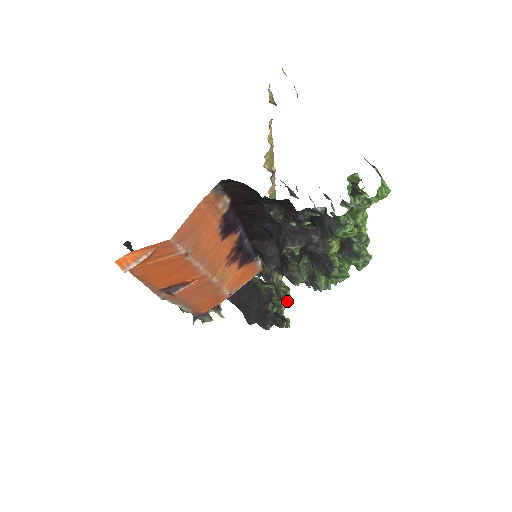
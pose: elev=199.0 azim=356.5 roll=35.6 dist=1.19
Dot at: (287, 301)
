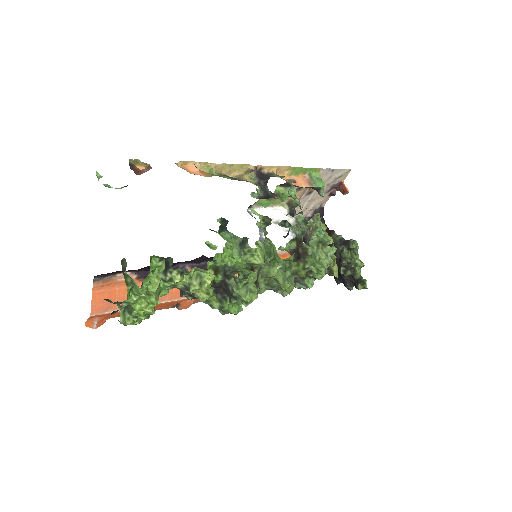
Dot at: occluded
